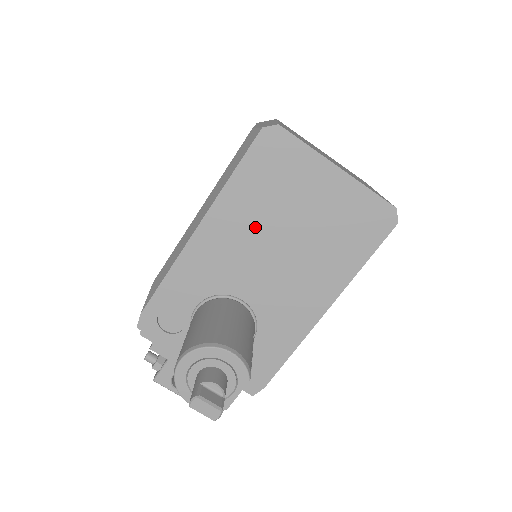
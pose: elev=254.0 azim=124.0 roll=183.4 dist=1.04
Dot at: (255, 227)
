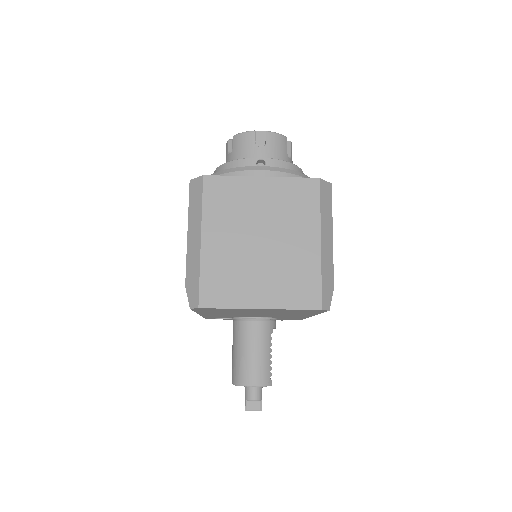
Dot at: occluded
